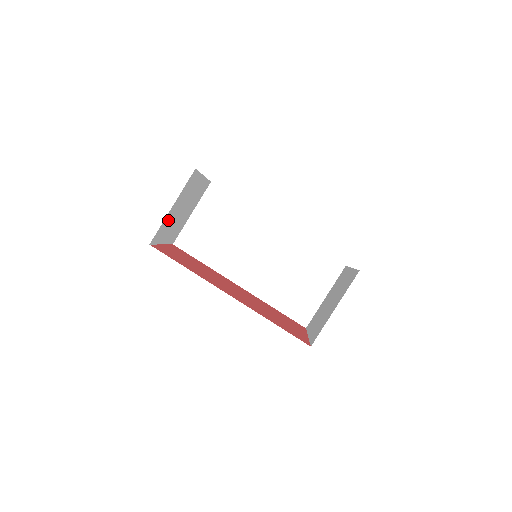
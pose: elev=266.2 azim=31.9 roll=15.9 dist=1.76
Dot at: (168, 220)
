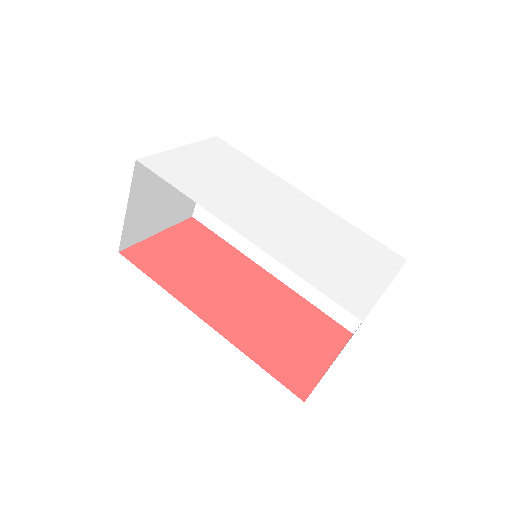
Dot at: (137, 218)
